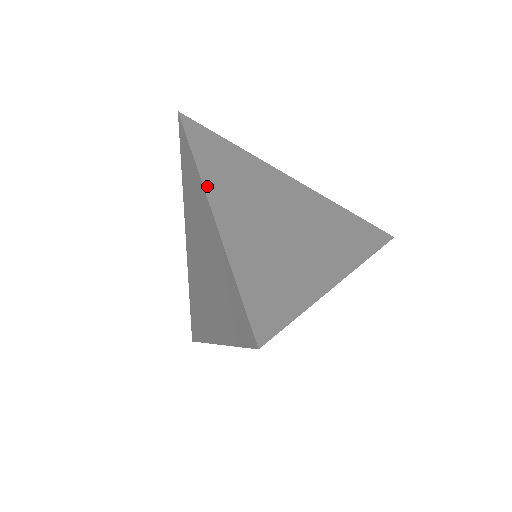
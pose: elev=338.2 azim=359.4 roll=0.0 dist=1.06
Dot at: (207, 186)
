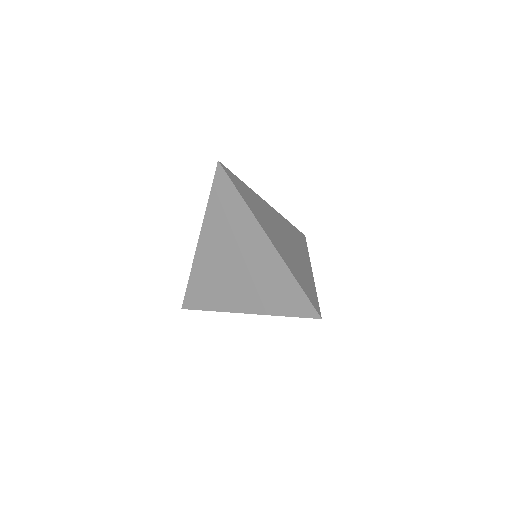
Dot at: (260, 223)
